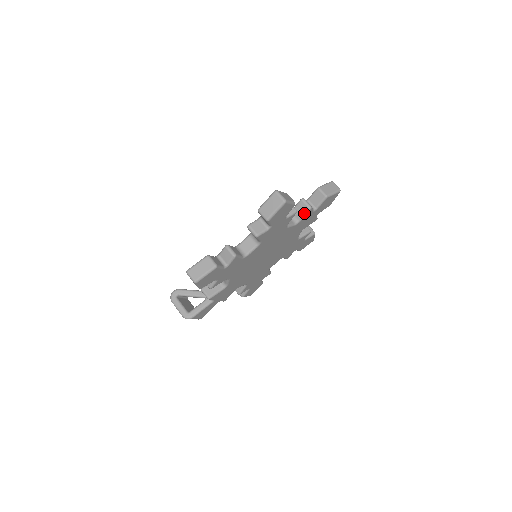
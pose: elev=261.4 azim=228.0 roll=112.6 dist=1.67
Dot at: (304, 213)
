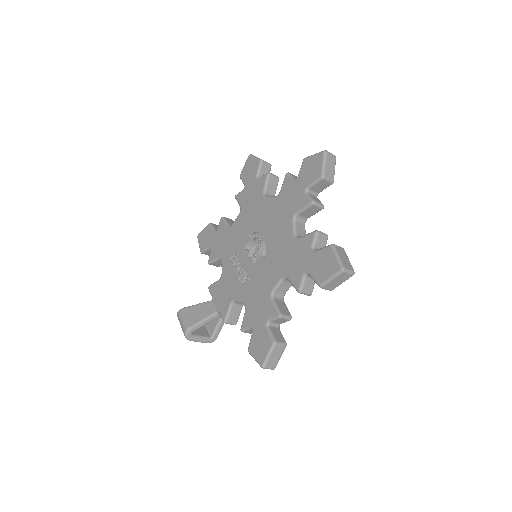
Dot at: occluded
